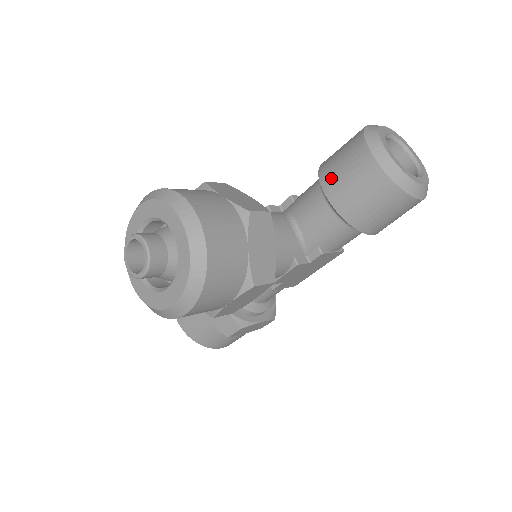
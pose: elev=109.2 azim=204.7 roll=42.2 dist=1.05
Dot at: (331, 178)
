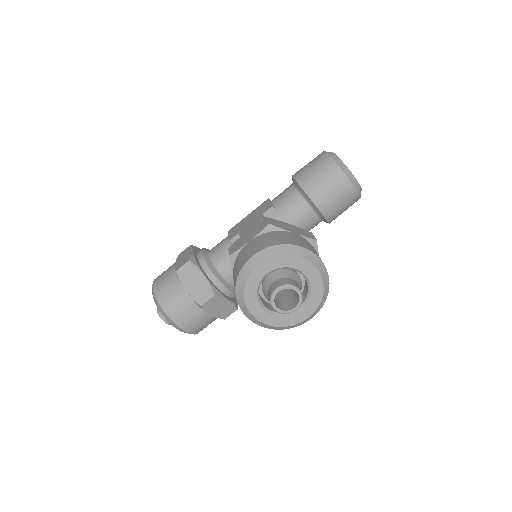
Dot at: (320, 196)
